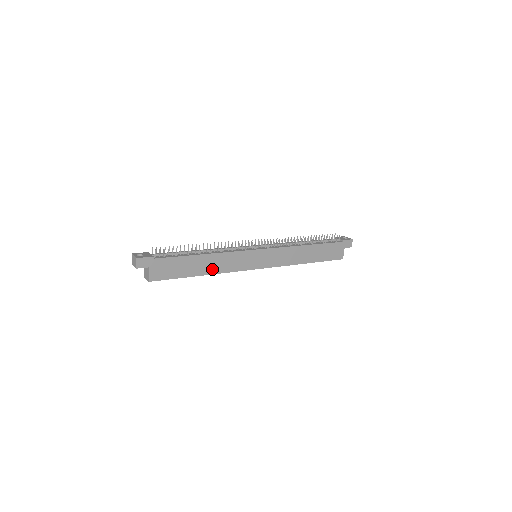
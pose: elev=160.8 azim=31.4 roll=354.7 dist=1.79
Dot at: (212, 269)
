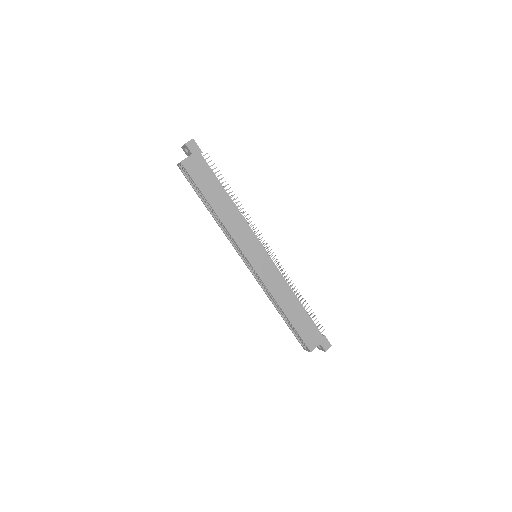
Dot at: (223, 215)
